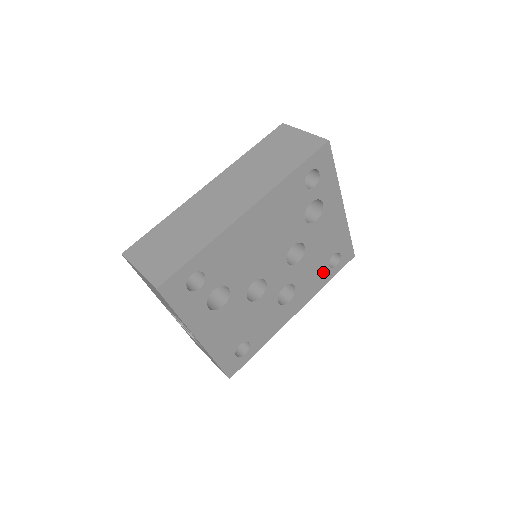
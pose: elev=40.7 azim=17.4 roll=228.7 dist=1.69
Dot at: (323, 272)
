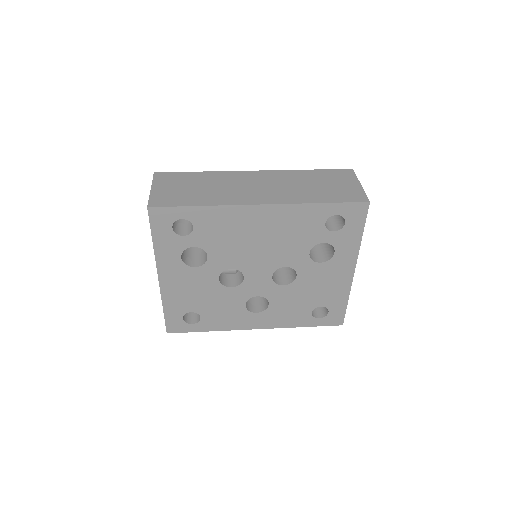
Dot at: (303, 314)
